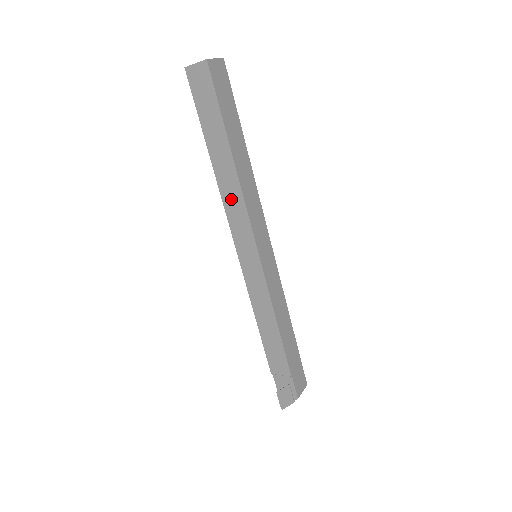
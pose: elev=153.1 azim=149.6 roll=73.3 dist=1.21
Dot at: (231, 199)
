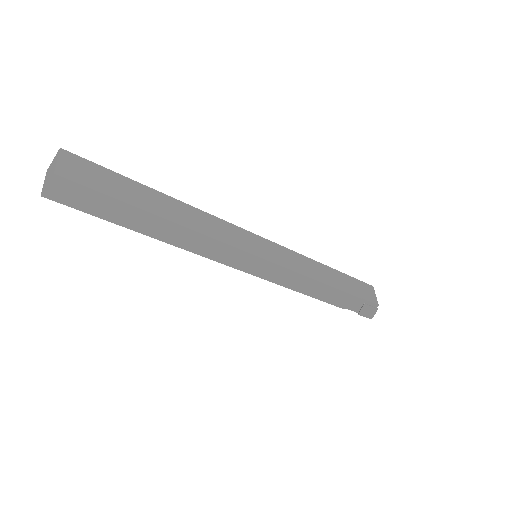
Dot at: (197, 245)
